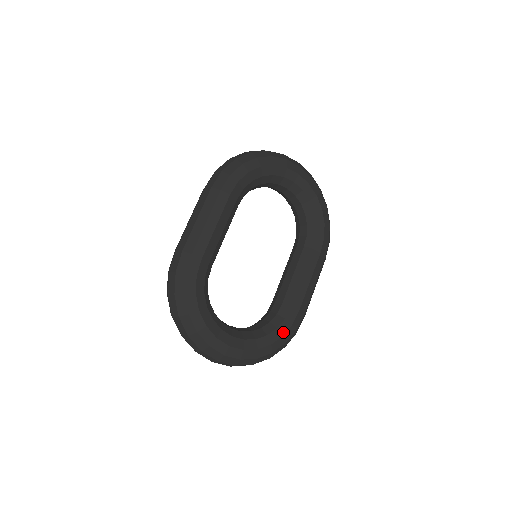
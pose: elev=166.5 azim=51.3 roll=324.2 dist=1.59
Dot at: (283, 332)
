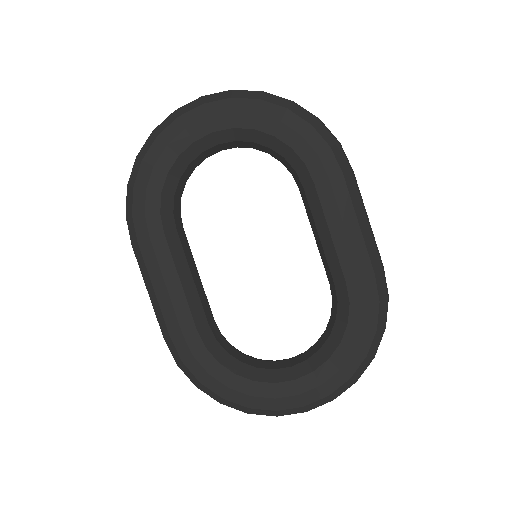
Dot at: (359, 322)
